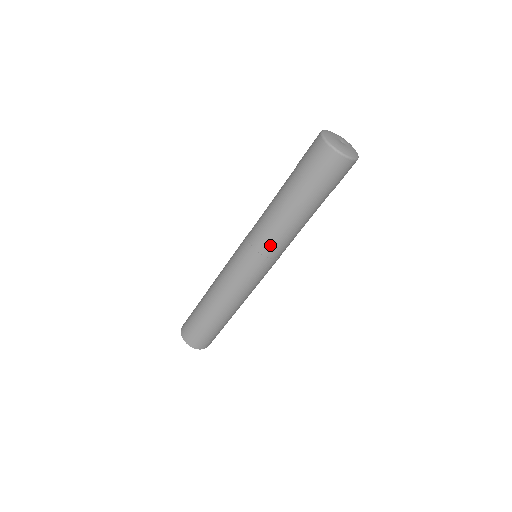
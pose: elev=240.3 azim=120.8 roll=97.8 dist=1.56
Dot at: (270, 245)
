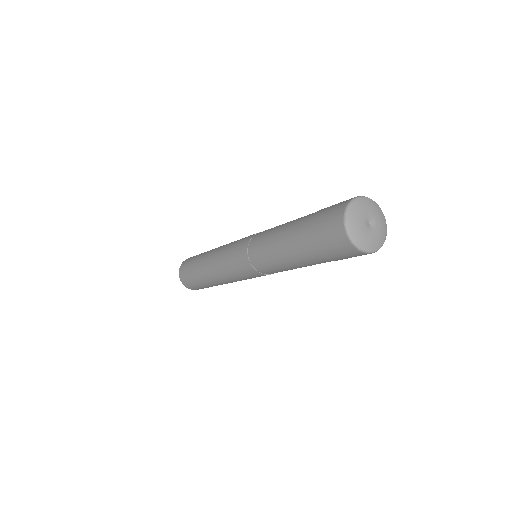
Dot at: (267, 270)
